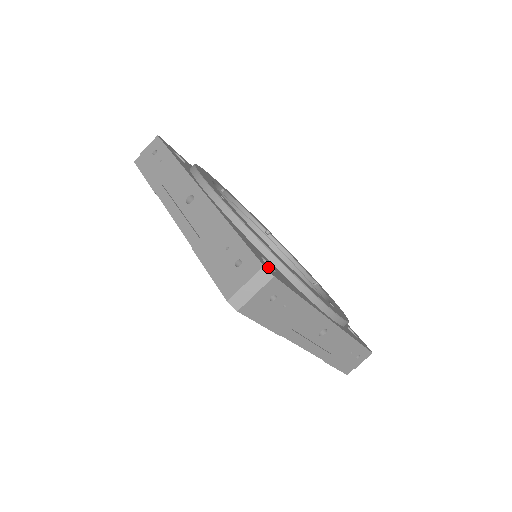
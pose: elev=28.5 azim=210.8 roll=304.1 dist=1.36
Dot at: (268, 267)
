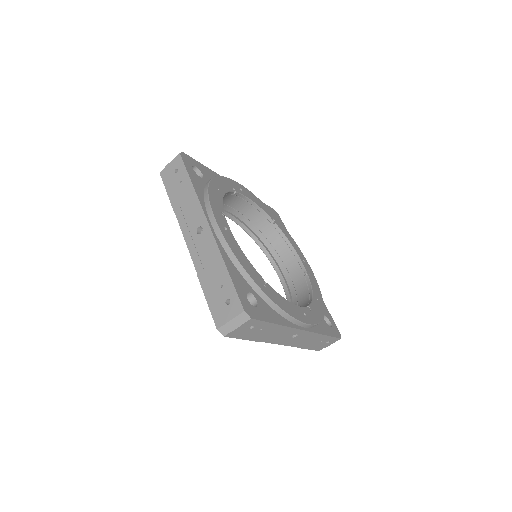
Dot at: (249, 307)
